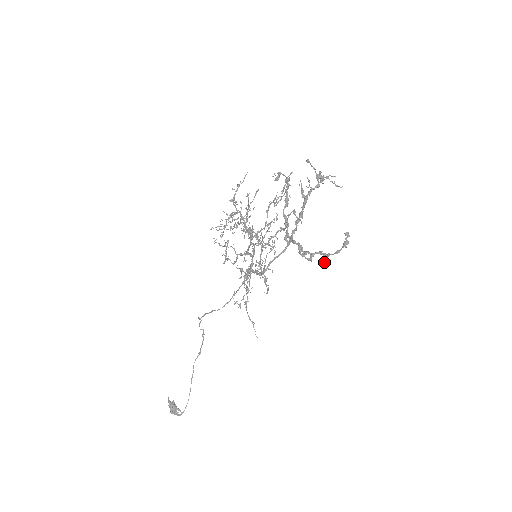
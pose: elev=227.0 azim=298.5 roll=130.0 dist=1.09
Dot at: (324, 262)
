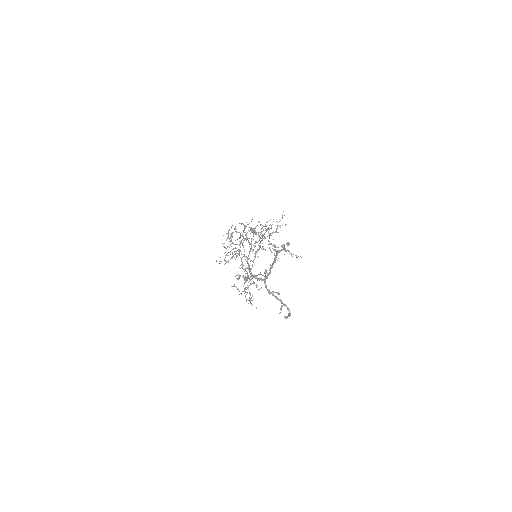
Dot at: occluded
